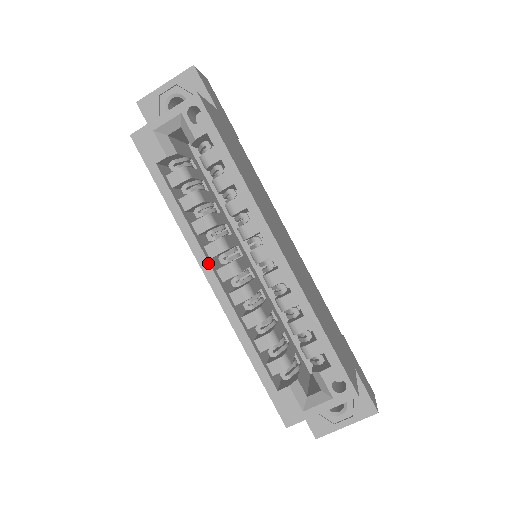
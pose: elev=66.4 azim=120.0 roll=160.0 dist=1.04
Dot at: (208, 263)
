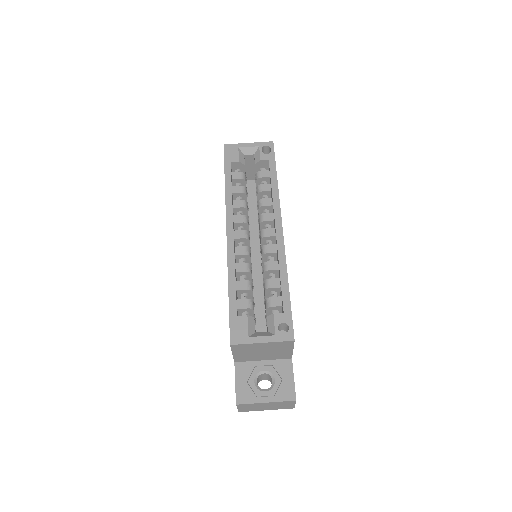
Dot at: (232, 221)
